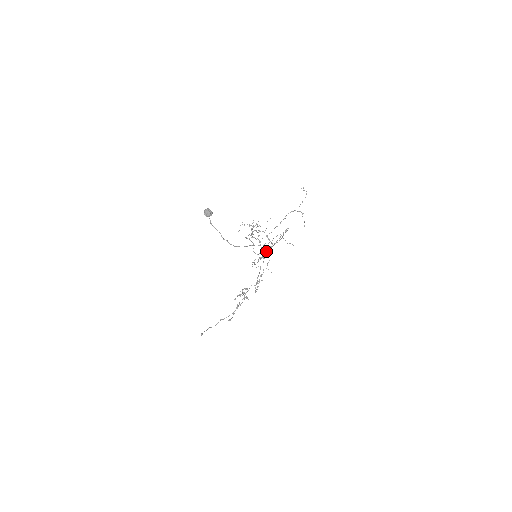
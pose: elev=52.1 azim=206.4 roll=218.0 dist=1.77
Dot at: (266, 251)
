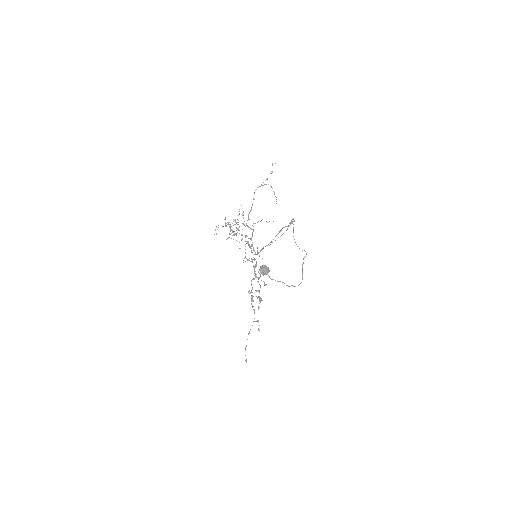
Dot at: occluded
